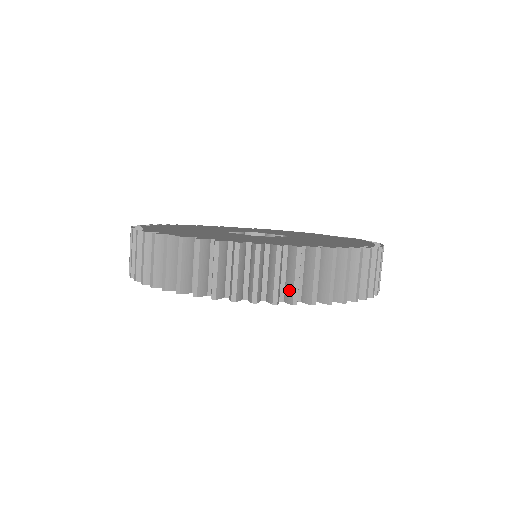
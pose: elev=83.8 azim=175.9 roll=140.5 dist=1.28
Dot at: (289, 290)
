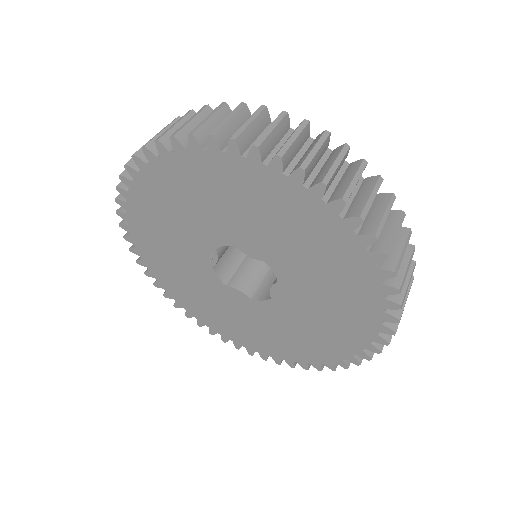
Dot at: occluded
